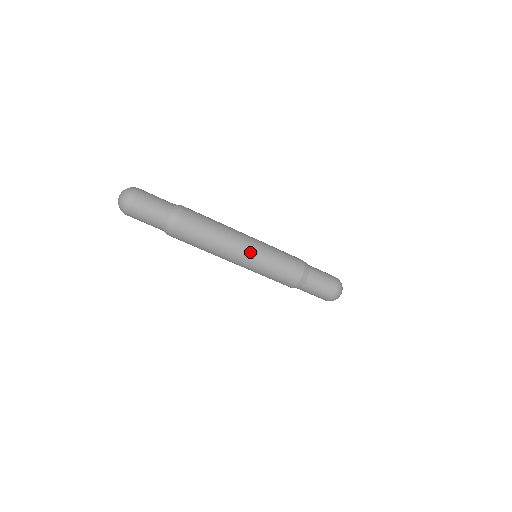
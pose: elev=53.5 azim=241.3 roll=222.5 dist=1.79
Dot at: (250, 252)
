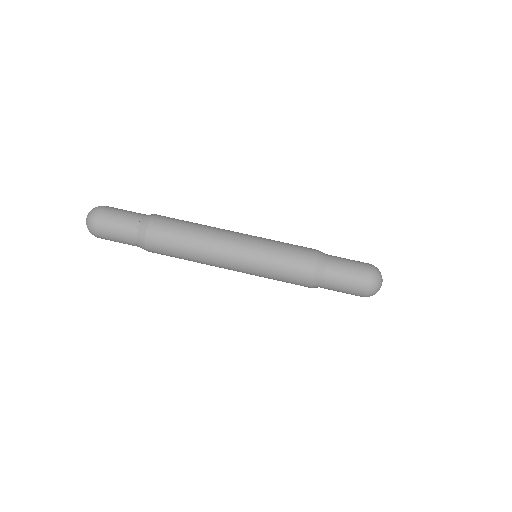
Dot at: occluded
